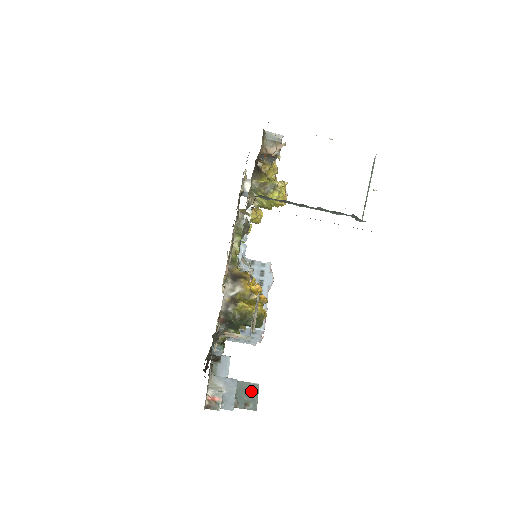
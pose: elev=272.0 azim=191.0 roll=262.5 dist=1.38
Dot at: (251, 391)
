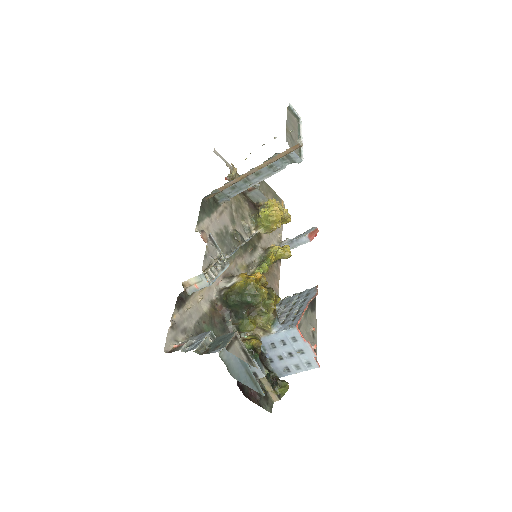
Dot at: (227, 337)
